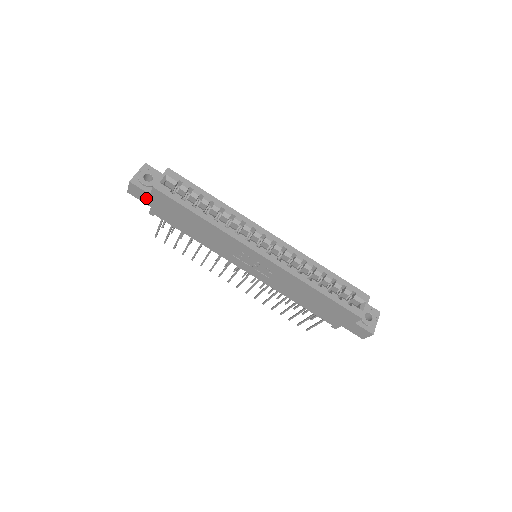
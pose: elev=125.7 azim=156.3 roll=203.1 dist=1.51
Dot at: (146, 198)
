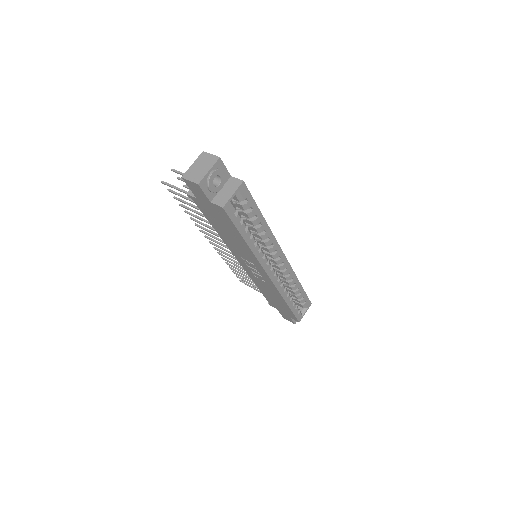
Dot at: (201, 196)
